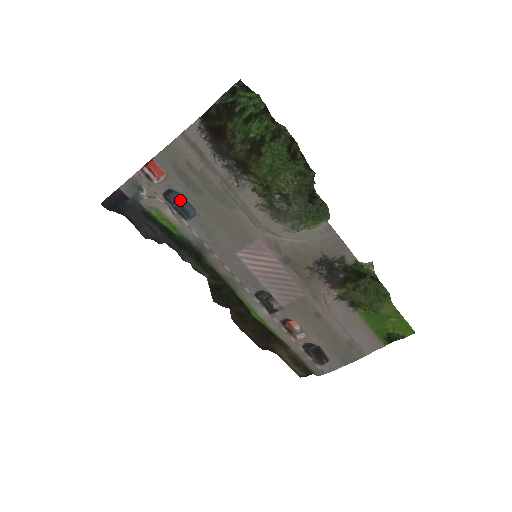
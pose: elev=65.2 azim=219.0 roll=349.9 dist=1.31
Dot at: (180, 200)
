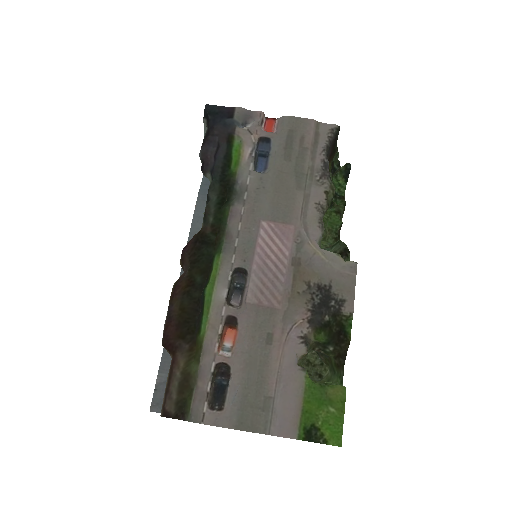
Dot at: (262, 155)
